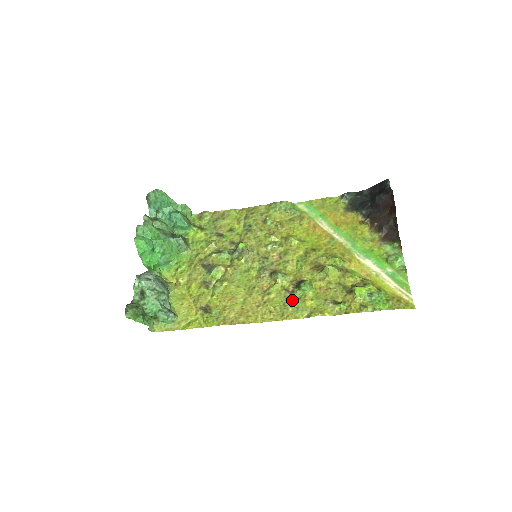
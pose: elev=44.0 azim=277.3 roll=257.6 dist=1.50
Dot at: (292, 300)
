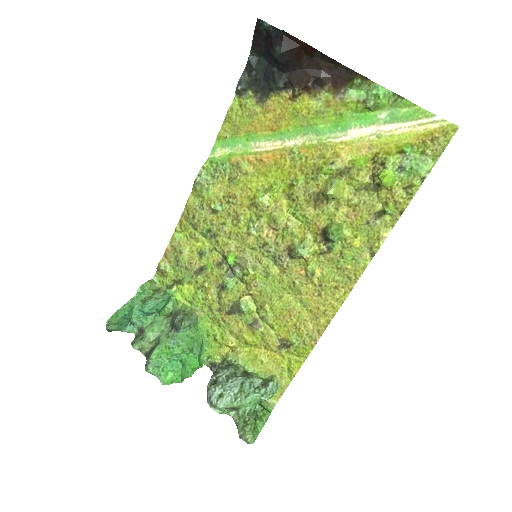
Dot at: (339, 257)
